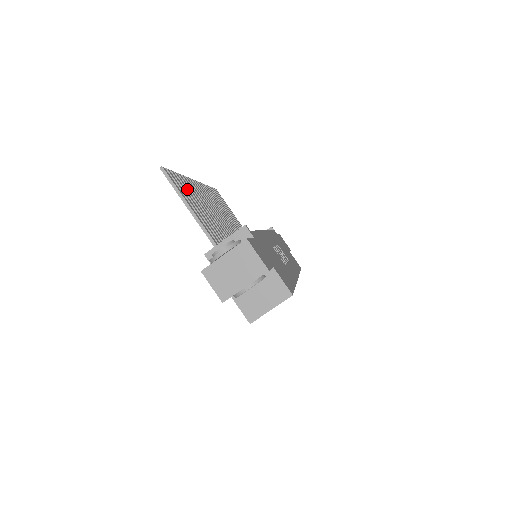
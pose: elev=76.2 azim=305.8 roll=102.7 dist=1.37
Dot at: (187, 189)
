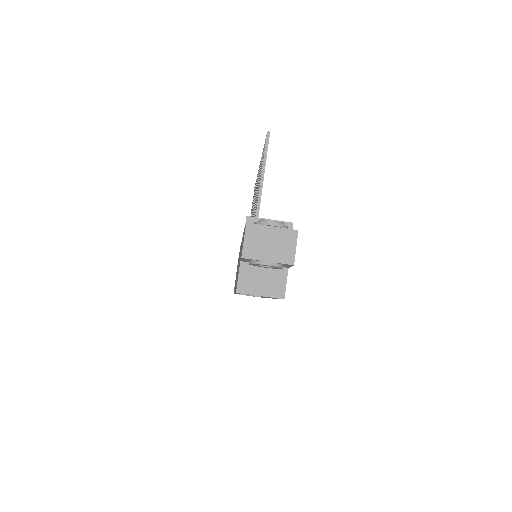
Dot at: occluded
